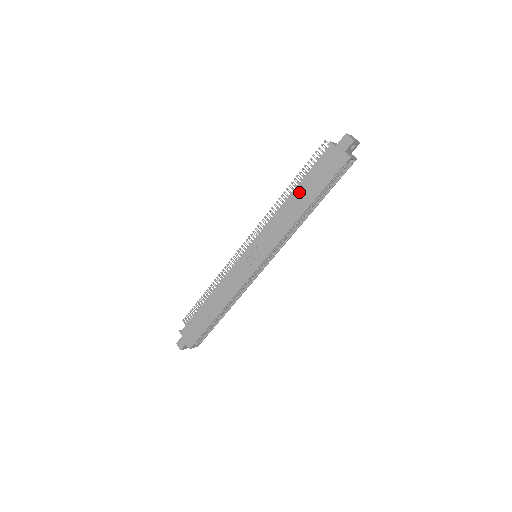
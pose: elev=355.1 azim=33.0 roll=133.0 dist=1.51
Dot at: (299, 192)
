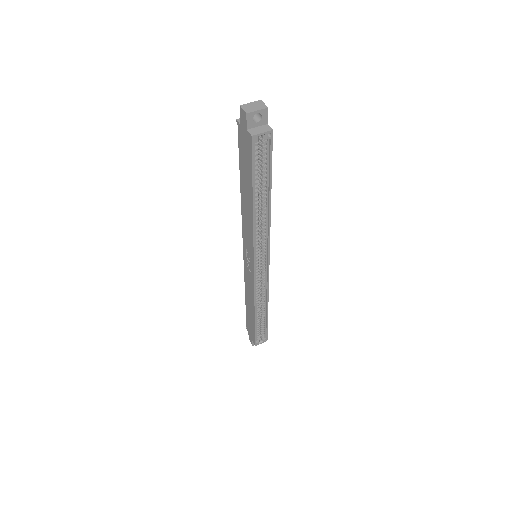
Dot at: (243, 186)
